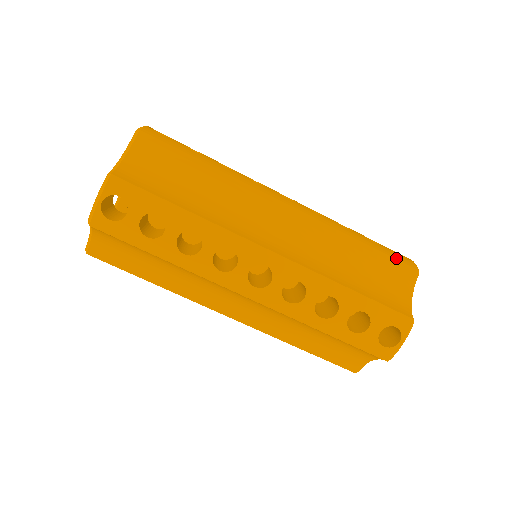
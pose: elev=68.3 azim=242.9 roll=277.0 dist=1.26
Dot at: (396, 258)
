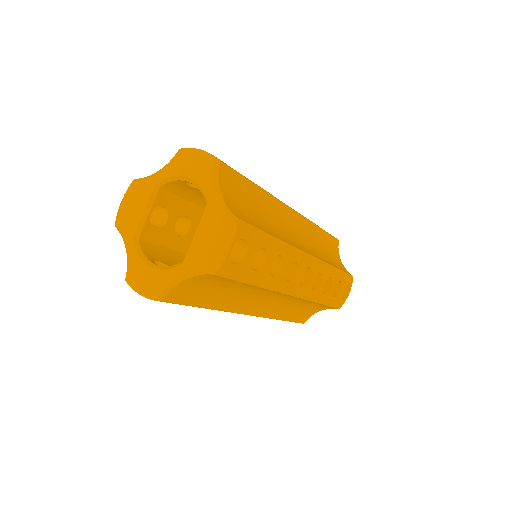
Dot at: (331, 235)
